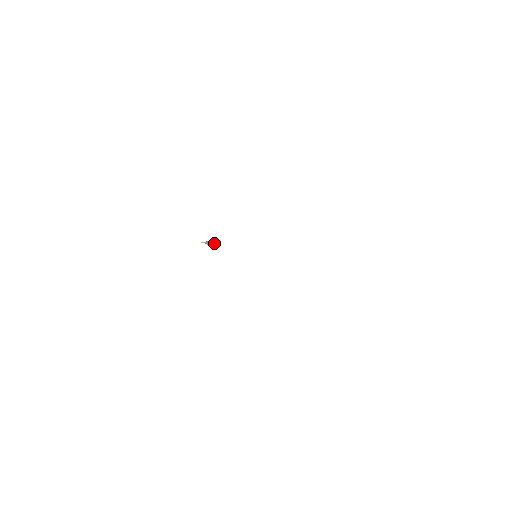
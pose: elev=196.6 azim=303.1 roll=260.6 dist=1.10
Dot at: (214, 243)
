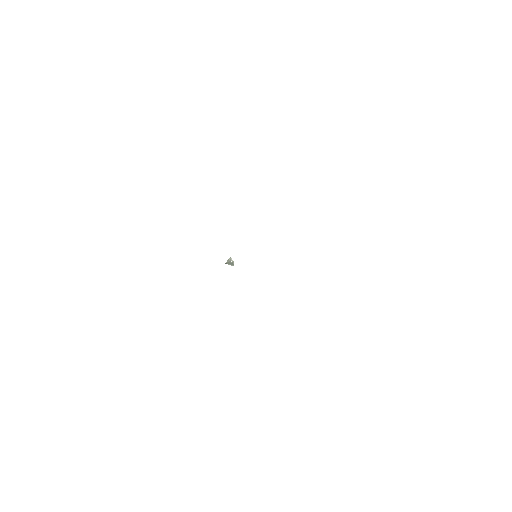
Dot at: (232, 260)
